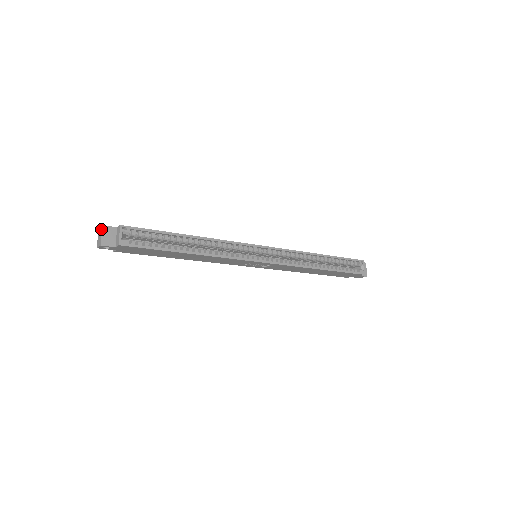
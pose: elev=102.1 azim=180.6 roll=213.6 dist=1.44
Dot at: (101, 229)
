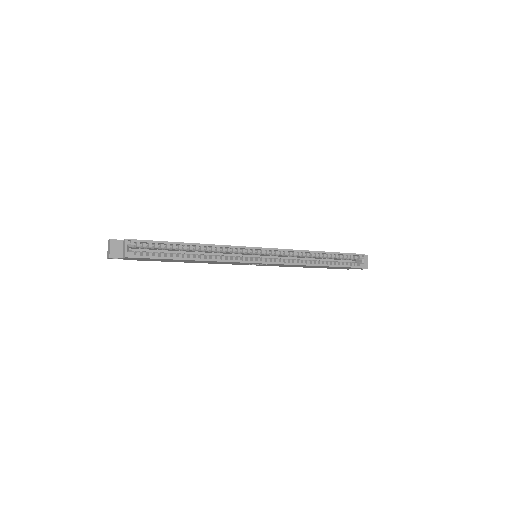
Dot at: (109, 243)
